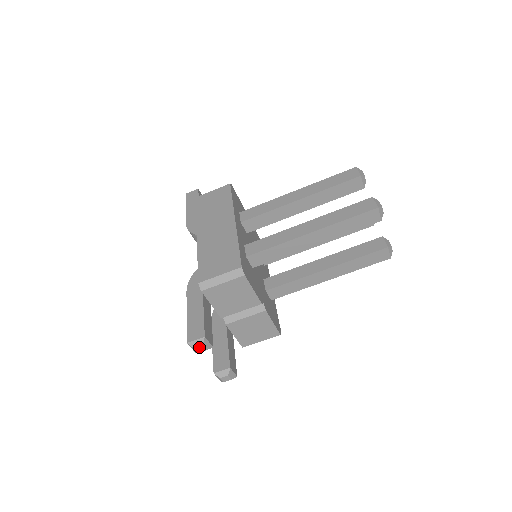
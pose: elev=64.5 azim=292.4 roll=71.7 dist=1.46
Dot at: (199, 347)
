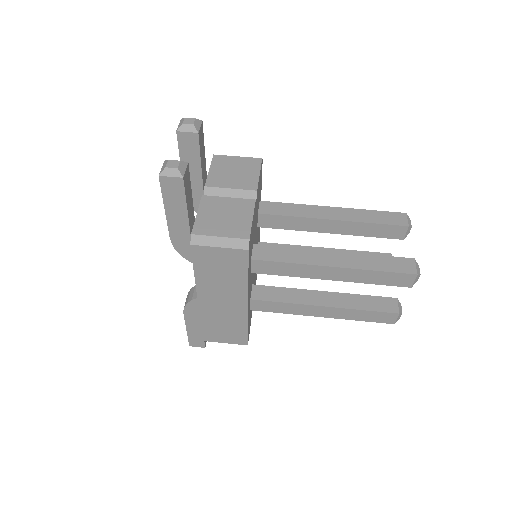
Dot at: (190, 119)
